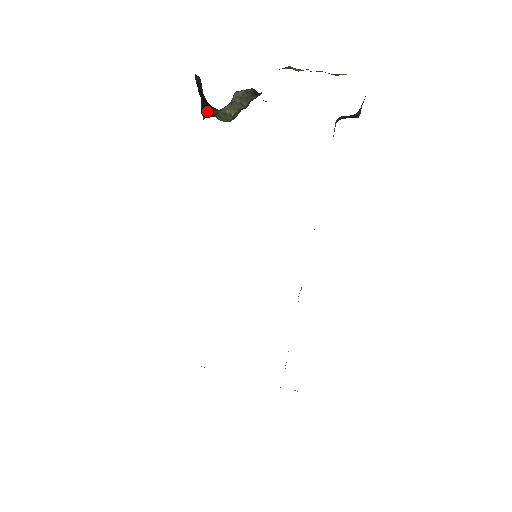
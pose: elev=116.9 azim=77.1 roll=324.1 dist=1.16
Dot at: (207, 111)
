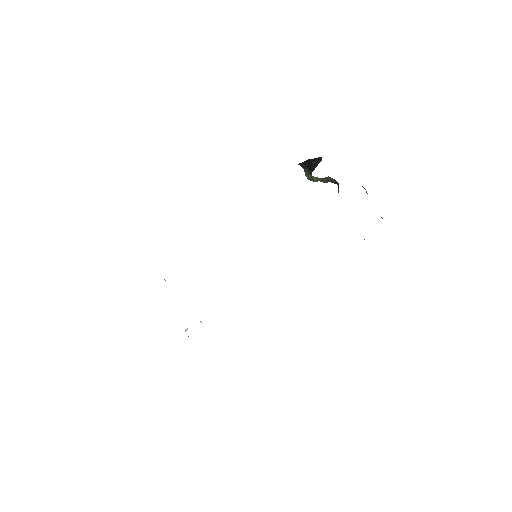
Dot at: (304, 166)
